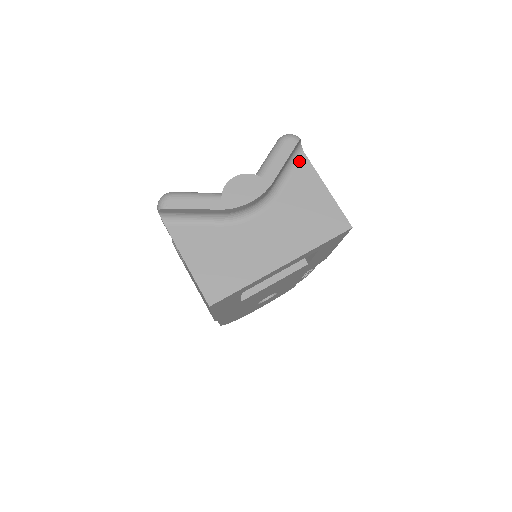
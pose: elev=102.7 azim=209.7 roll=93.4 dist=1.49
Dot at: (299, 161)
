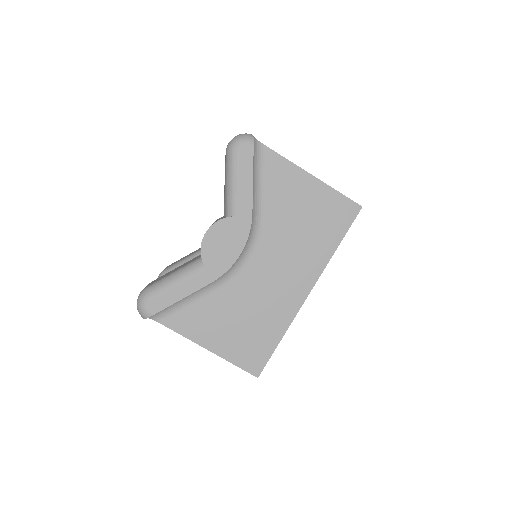
Dot at: (262, 159)
